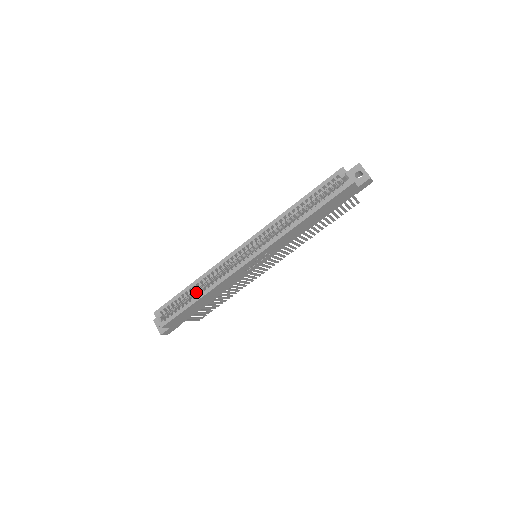
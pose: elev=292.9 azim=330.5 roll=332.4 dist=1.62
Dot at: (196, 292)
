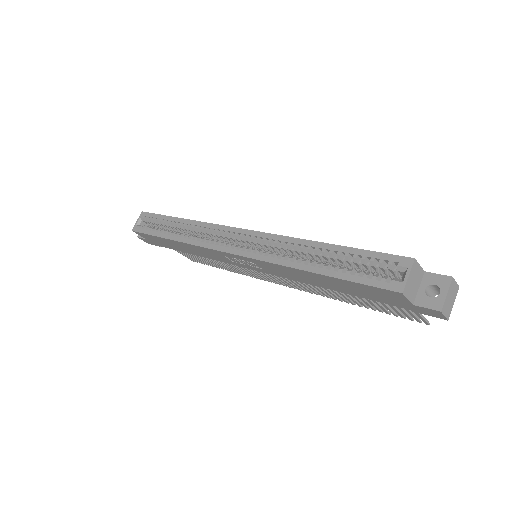
Dot at: occluded
